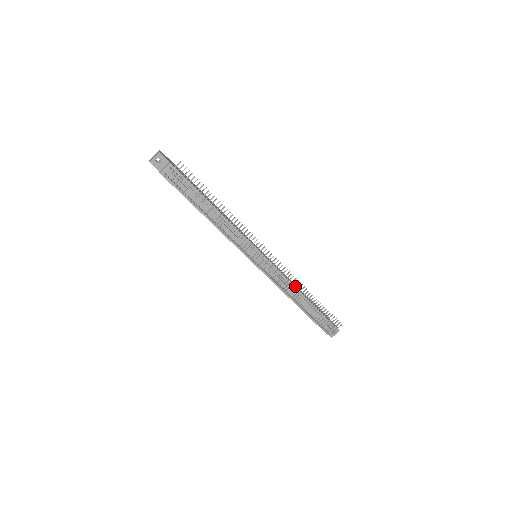
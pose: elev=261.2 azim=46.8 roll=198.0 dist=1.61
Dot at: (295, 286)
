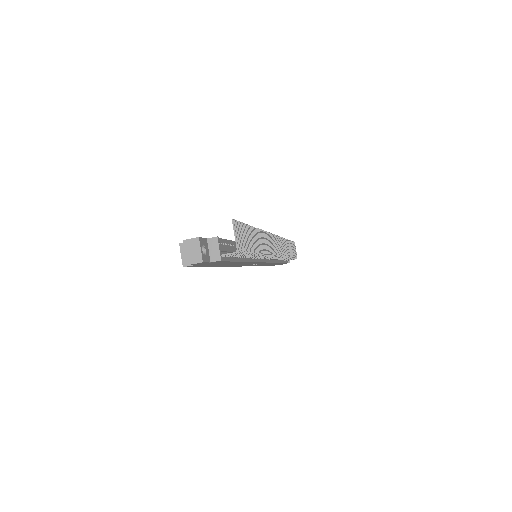
Dot at: (284, 245)
